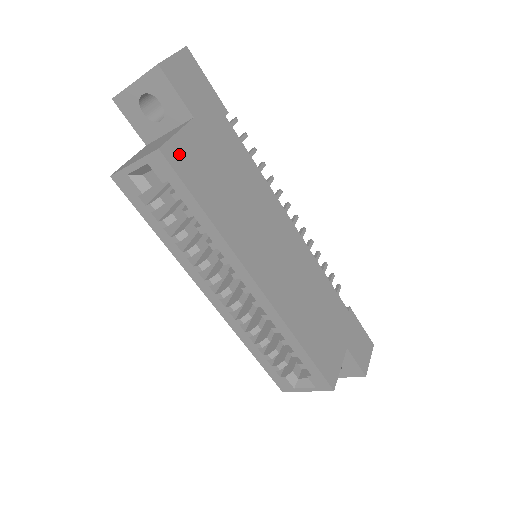
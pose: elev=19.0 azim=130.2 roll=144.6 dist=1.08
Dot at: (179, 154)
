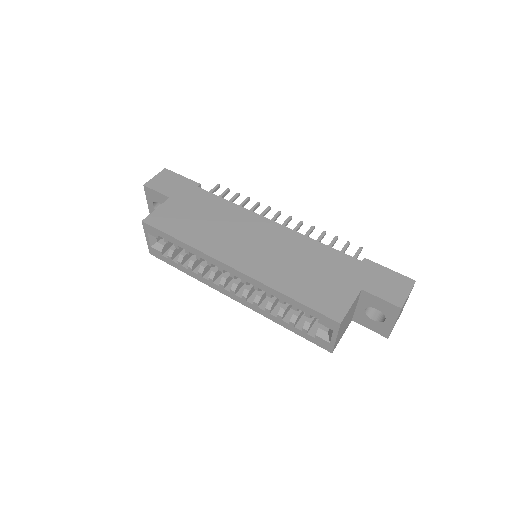
Dot at: (157, 218)
